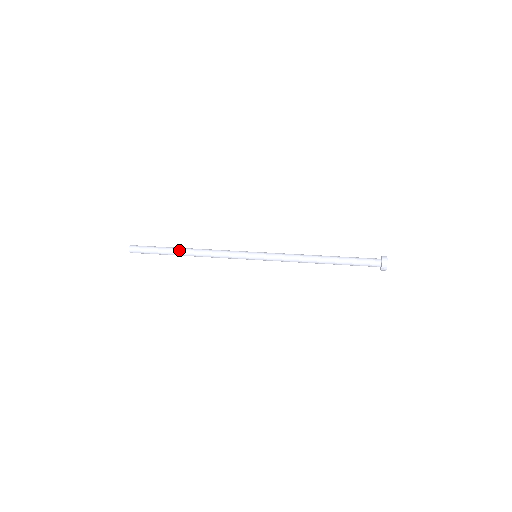
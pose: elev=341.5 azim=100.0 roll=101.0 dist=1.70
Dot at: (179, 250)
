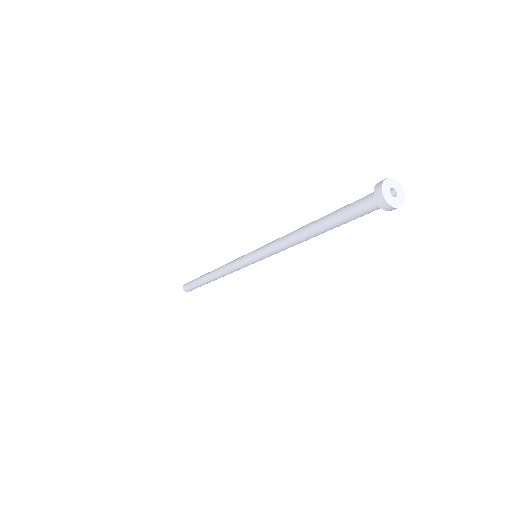
Dot at: (206, 275)
